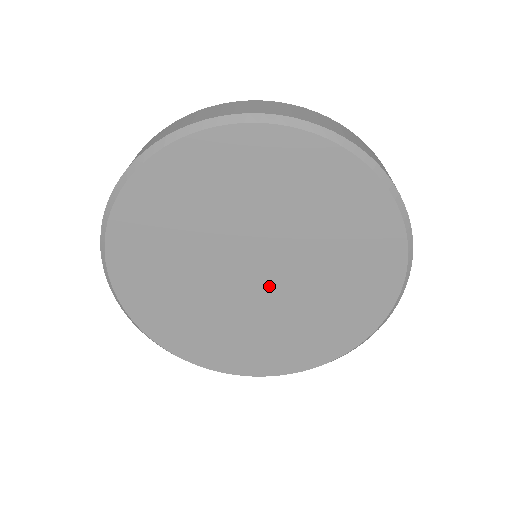
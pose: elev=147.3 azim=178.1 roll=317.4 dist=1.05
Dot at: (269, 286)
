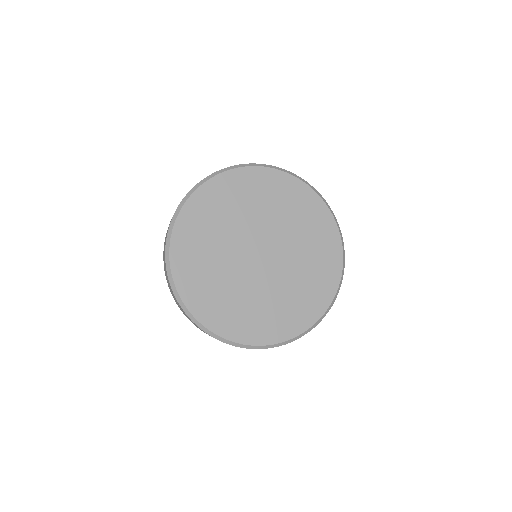
Dot at: (273, 253)
